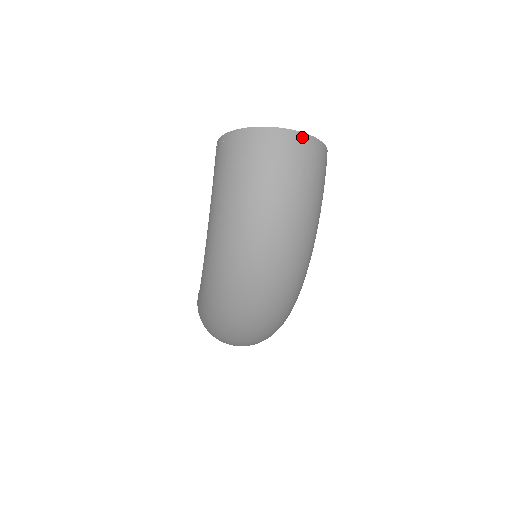
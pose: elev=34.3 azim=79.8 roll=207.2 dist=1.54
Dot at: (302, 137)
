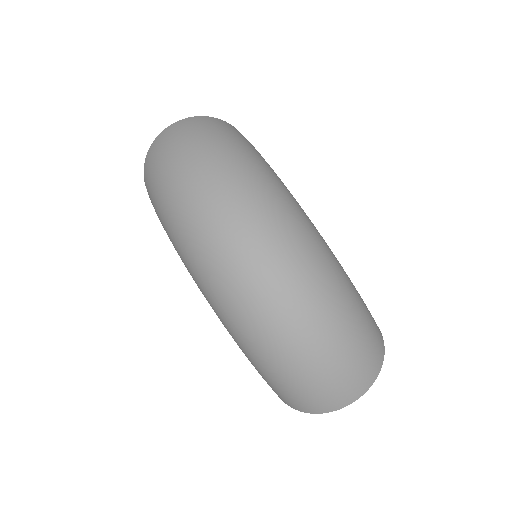
Dot at: (187, 119)
